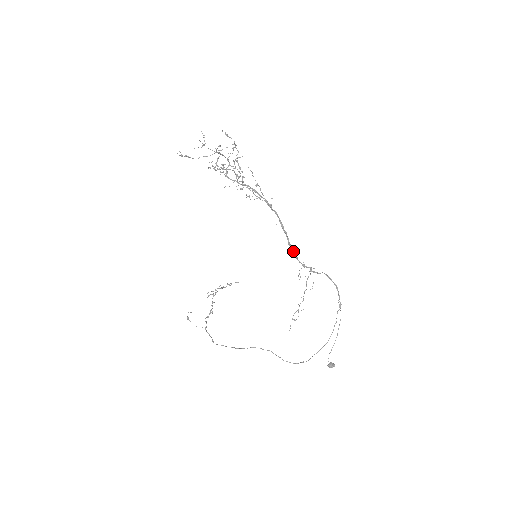
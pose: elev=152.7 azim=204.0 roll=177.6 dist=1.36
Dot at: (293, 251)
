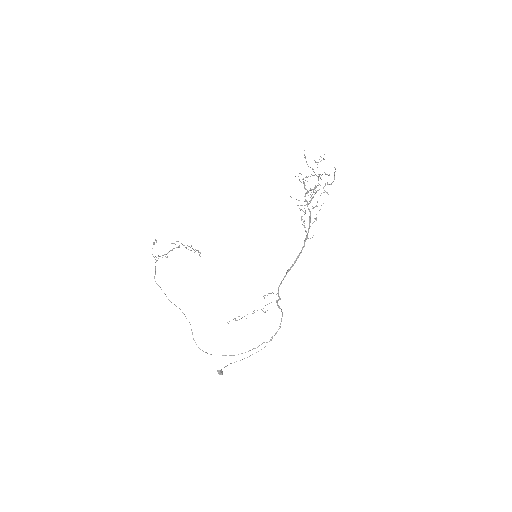
Dot at: occluded
